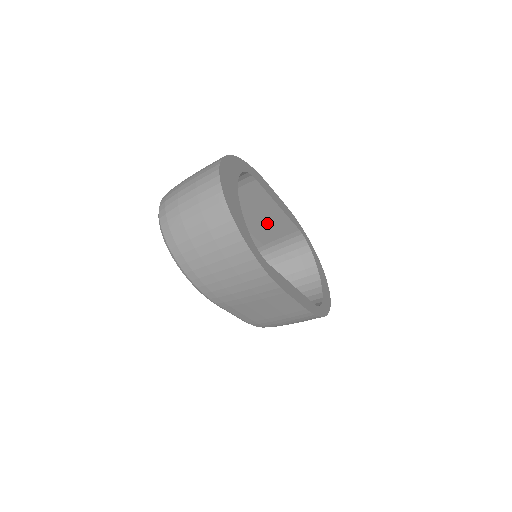
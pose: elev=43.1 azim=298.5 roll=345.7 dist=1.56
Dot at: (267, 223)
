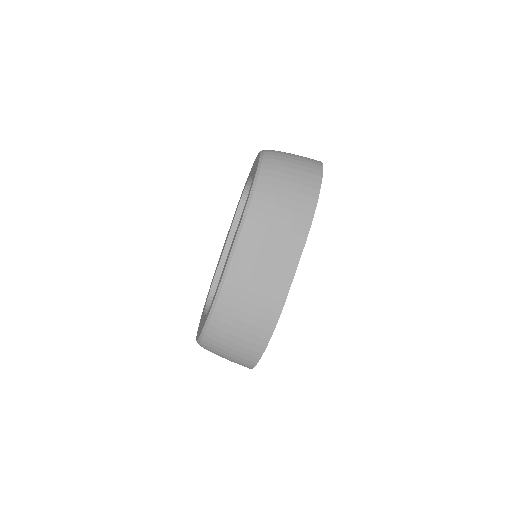
Dot at: occluded
